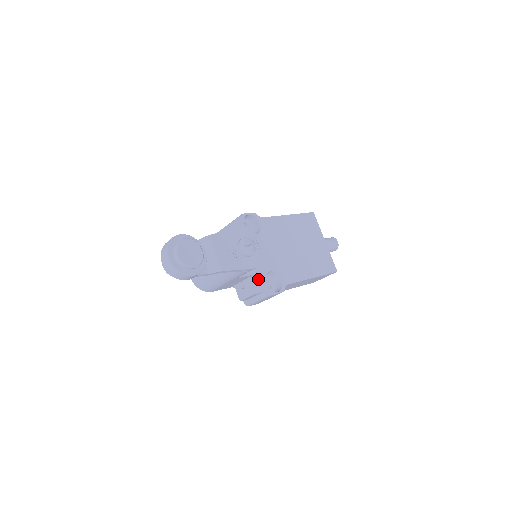
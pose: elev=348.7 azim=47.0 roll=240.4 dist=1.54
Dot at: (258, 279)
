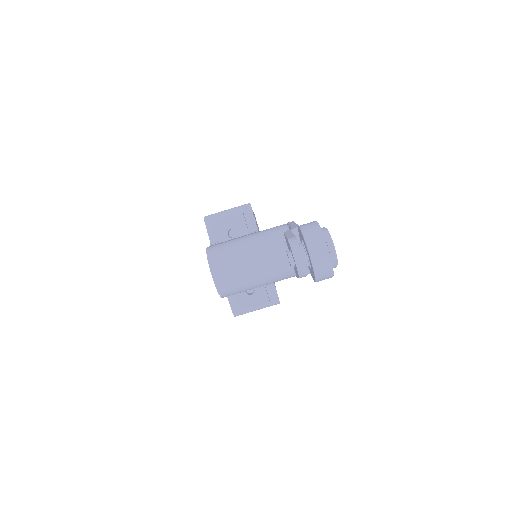
Dot at: (271, 284)
